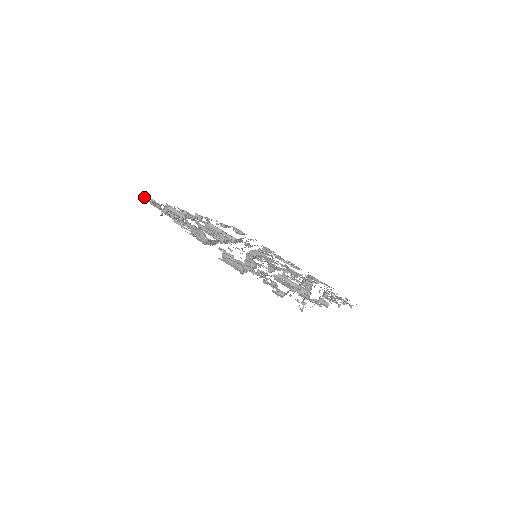
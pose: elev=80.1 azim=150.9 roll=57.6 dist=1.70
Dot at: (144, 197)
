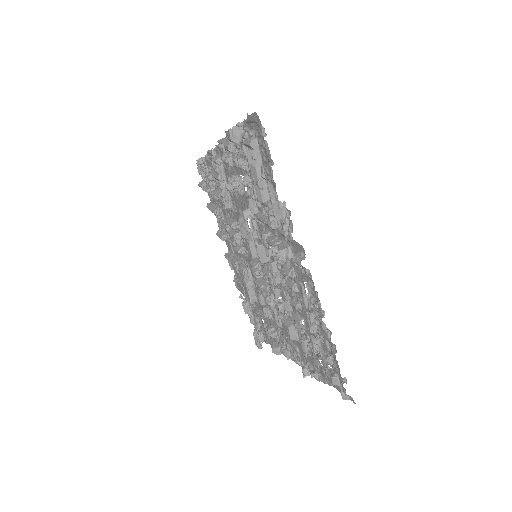
Dot at: (199, 167)
